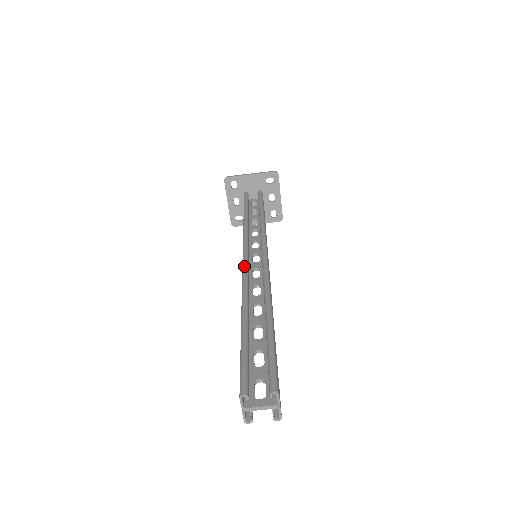
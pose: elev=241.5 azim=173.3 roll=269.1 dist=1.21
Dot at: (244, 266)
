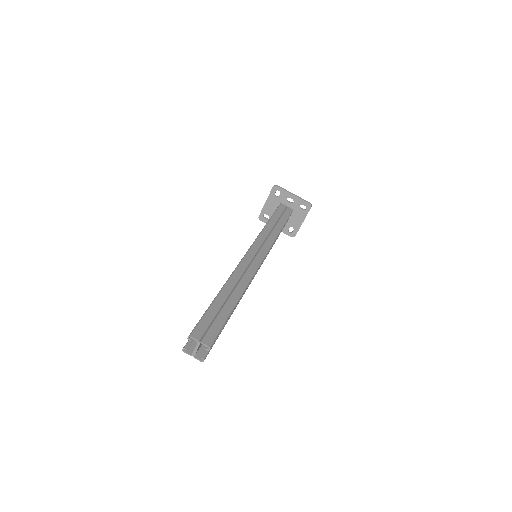
Dot at: occluded
